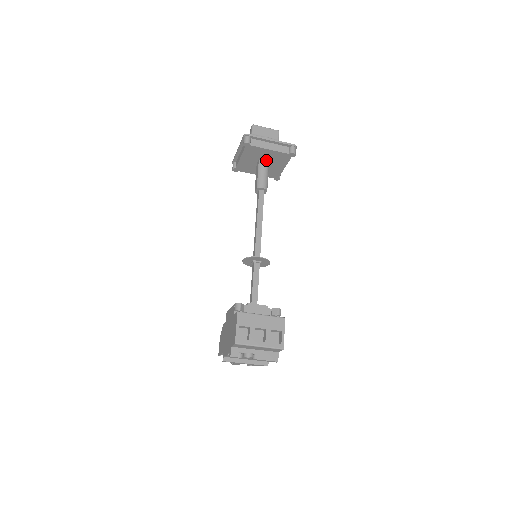
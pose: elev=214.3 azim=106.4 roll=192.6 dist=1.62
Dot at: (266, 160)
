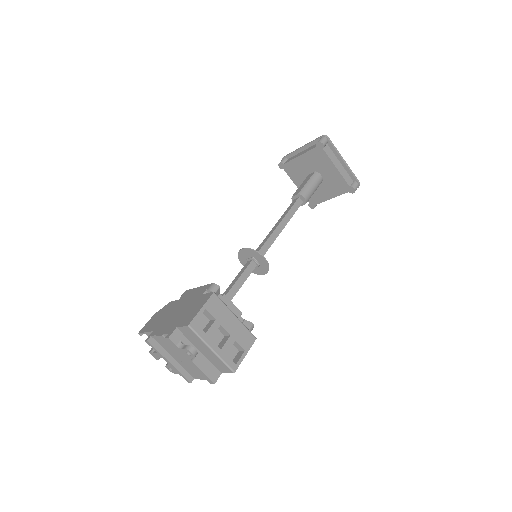
Dot at: (322, 177)
